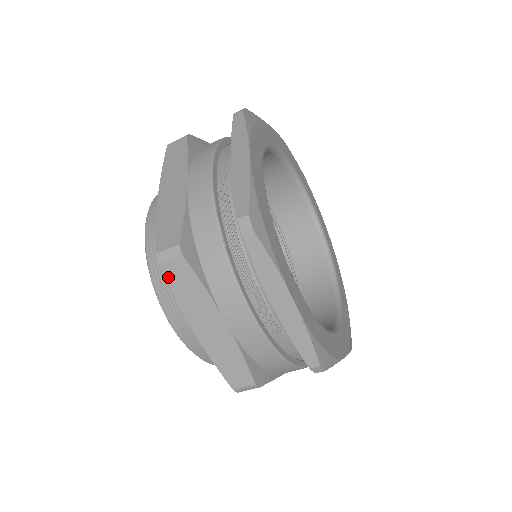
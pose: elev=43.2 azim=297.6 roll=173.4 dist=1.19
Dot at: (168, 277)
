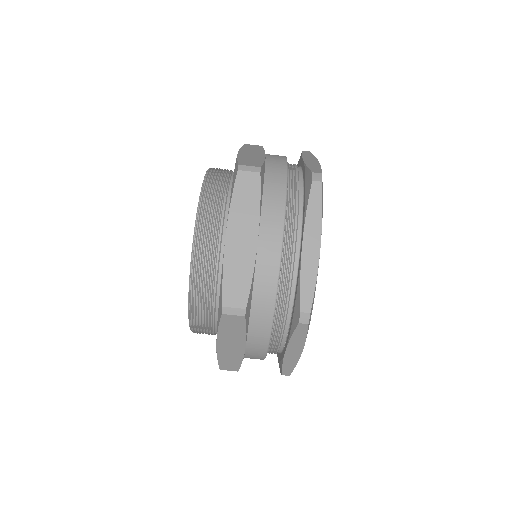
Dot at: (245, 146)
